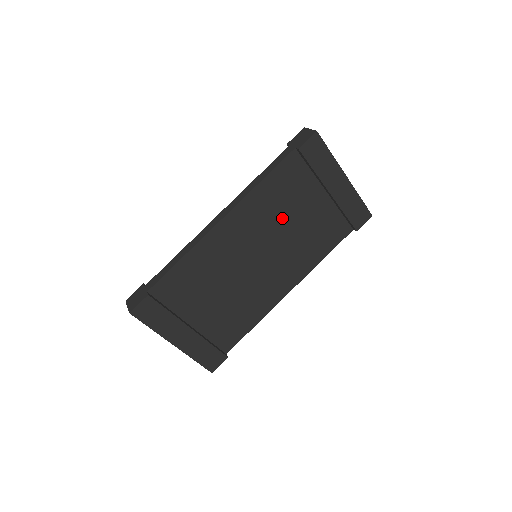
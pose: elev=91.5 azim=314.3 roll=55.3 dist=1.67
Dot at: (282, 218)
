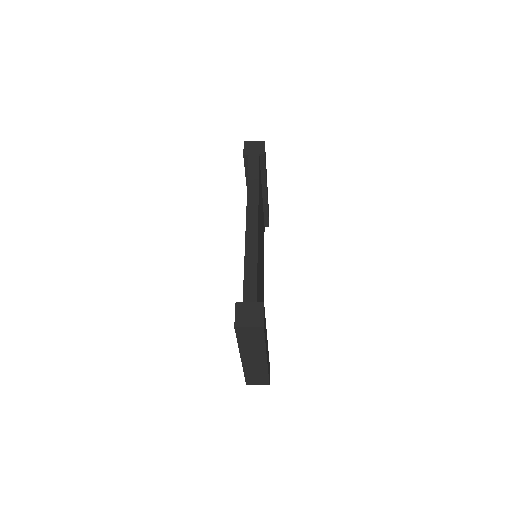
Dot at: occluded
